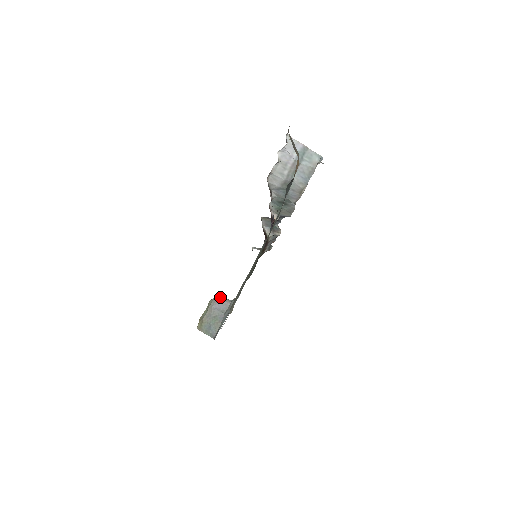
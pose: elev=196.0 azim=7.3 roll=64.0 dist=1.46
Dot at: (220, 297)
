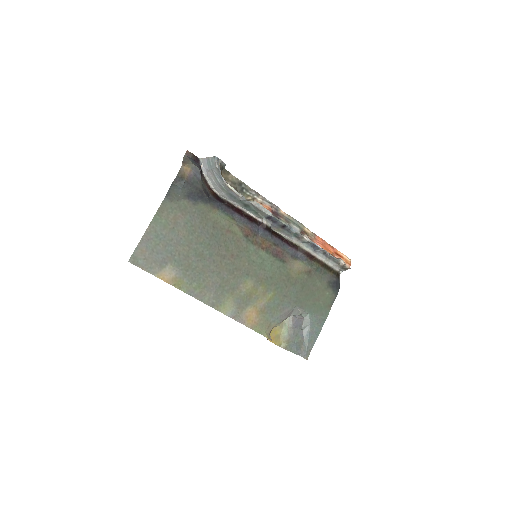
Dot at: occluded
